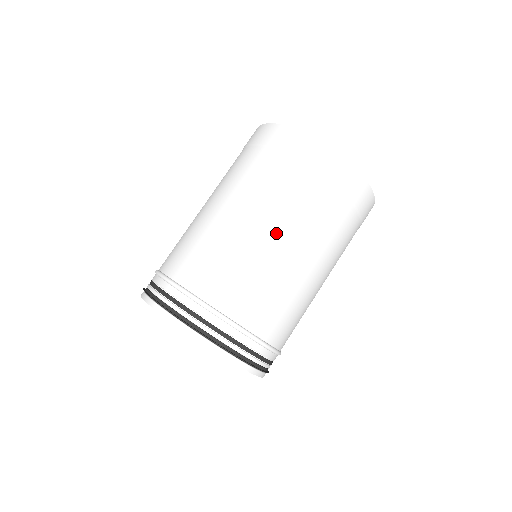
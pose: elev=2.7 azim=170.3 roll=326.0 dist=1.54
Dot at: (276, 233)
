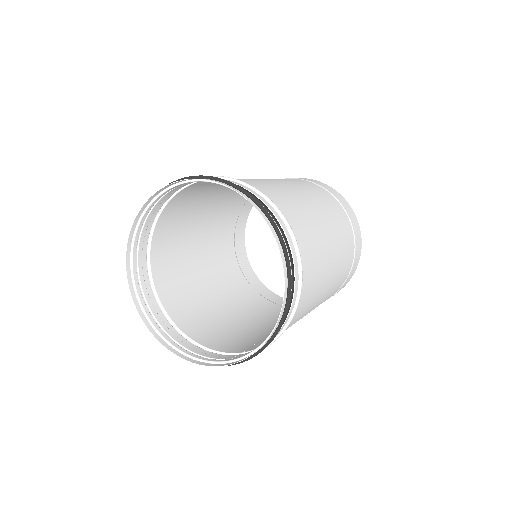
Dot at: (330, 229)
